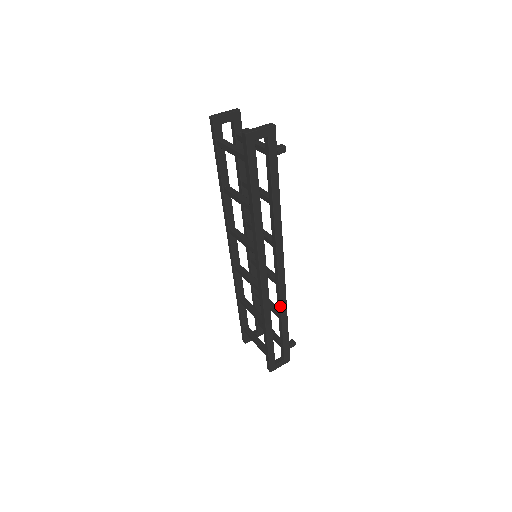
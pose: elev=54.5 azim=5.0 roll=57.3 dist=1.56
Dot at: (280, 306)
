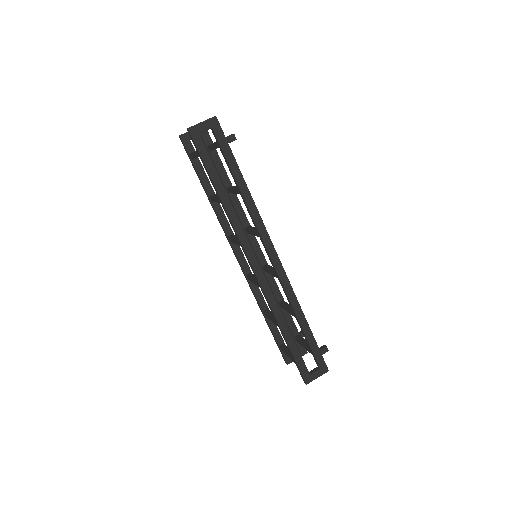
Dot at: (290, 302)
